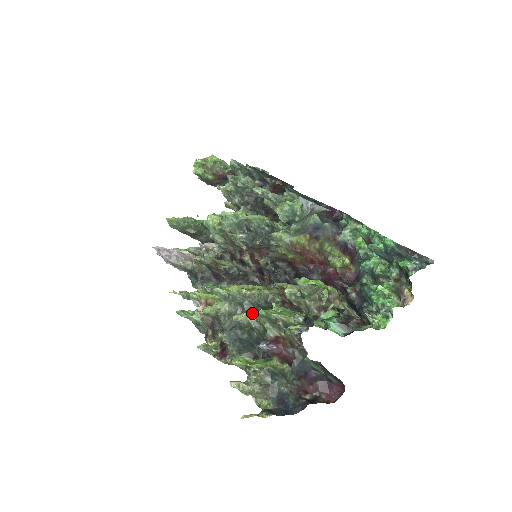
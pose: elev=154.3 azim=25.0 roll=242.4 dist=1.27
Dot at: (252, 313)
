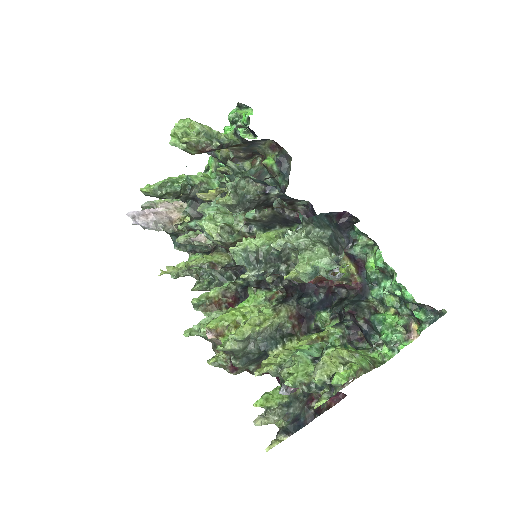
Dot at: (272, 365)
